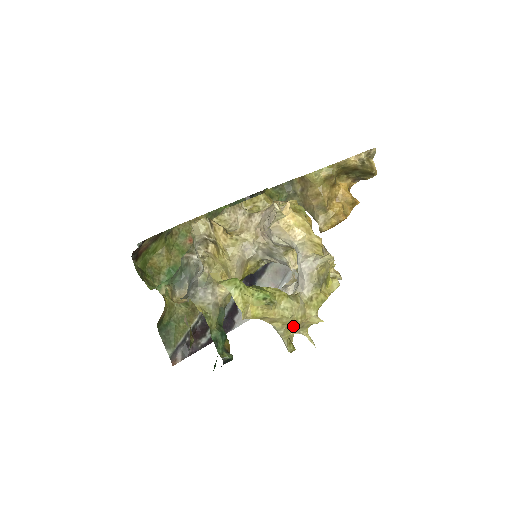
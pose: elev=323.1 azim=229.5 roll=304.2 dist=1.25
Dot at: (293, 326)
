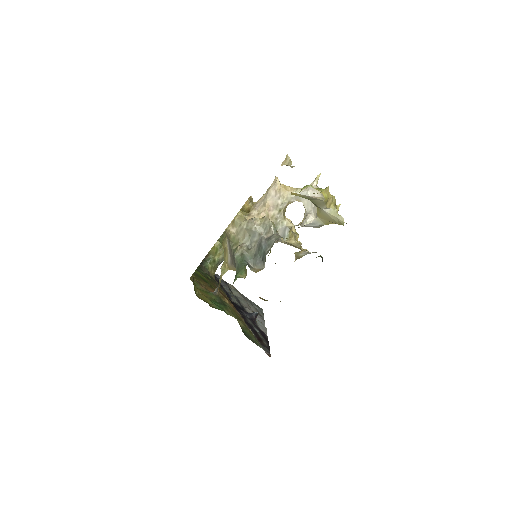
Dot at: (336, 208)
